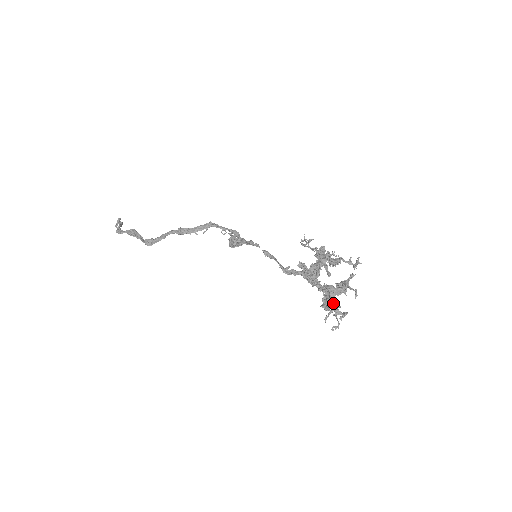
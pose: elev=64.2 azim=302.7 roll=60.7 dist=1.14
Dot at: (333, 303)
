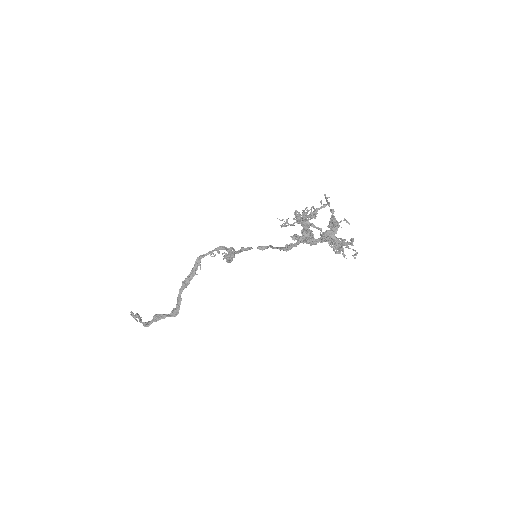
Dot at: (339, 242)
